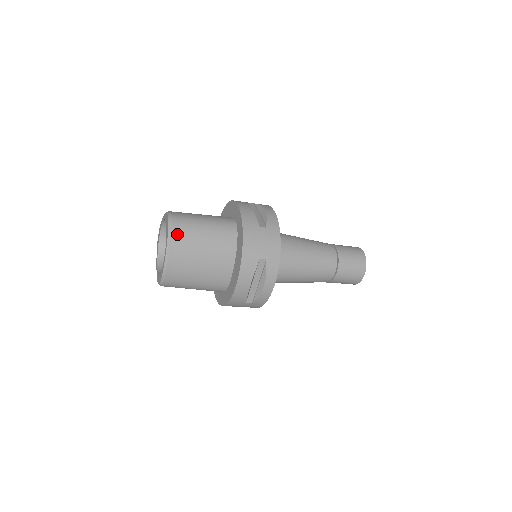
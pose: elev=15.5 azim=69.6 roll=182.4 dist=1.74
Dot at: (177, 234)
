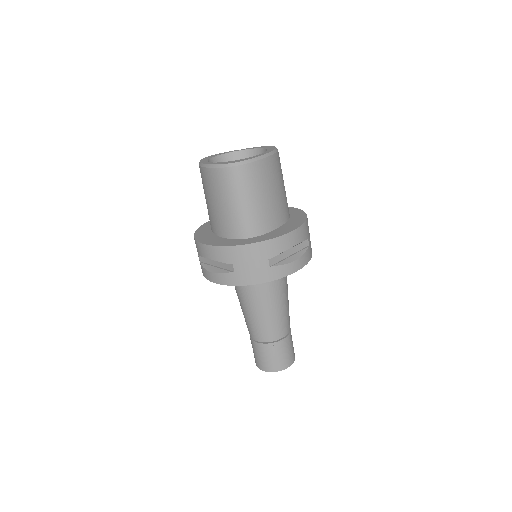
Dot at: (279, 157)
